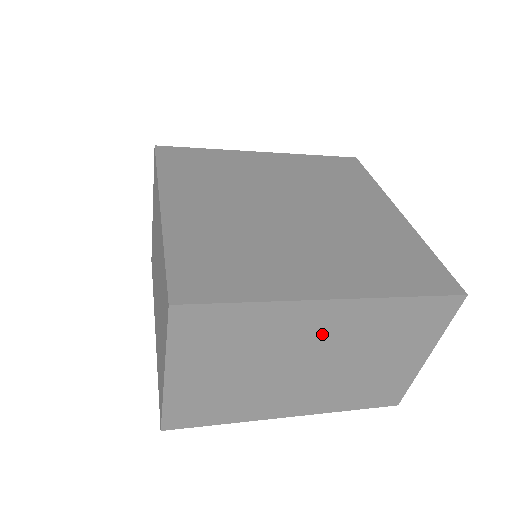
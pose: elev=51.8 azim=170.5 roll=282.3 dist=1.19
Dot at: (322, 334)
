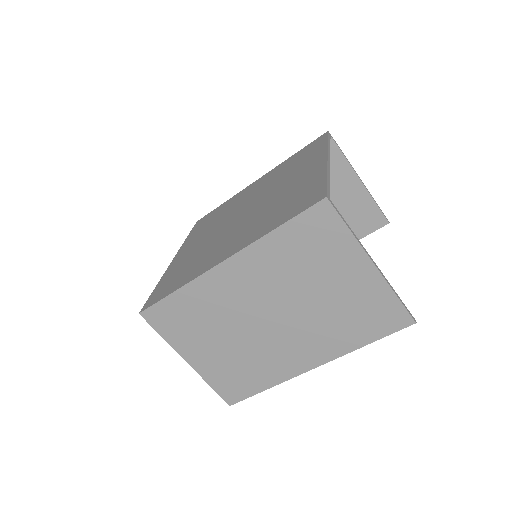
Dot at: (248, 289)
